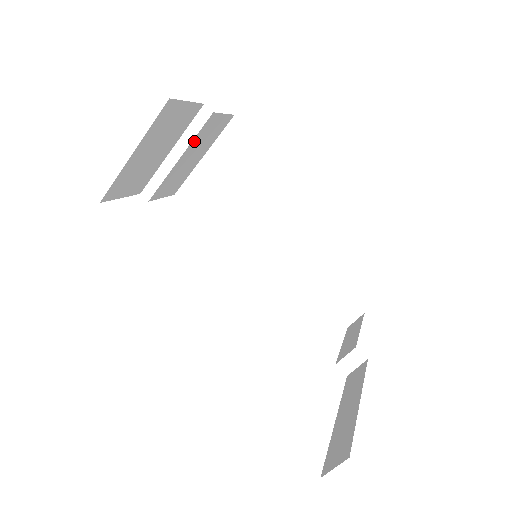
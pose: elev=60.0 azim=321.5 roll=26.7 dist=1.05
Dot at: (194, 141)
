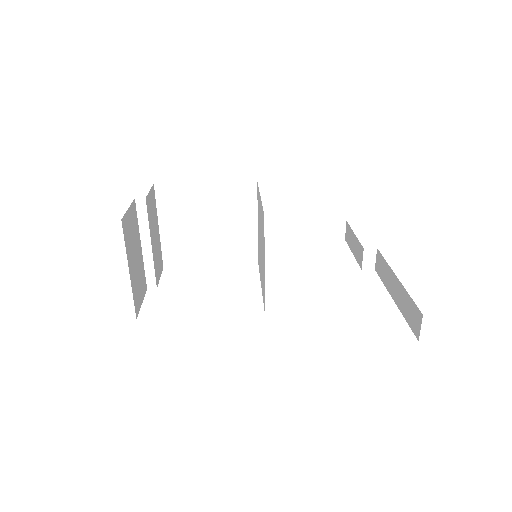
Dot at: (150, 226)
